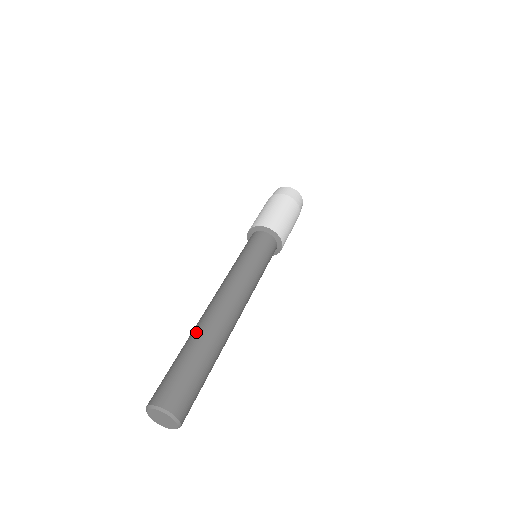
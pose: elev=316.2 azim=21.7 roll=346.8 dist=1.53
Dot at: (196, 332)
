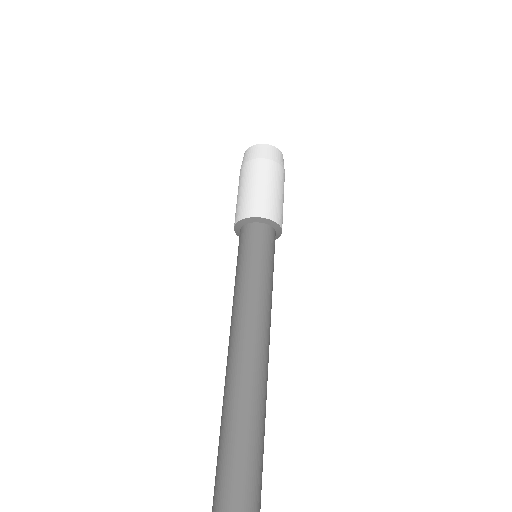
Dot at: (250, 401)
